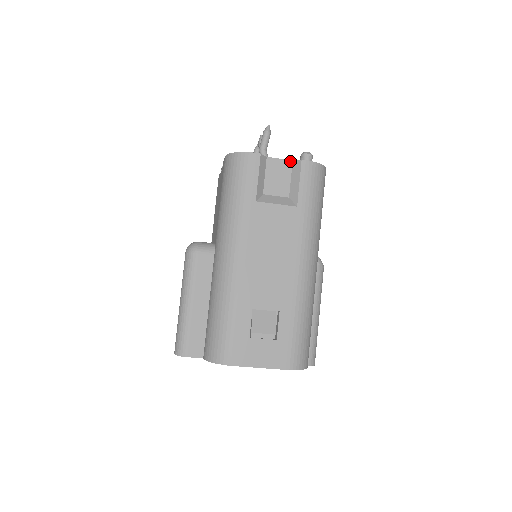
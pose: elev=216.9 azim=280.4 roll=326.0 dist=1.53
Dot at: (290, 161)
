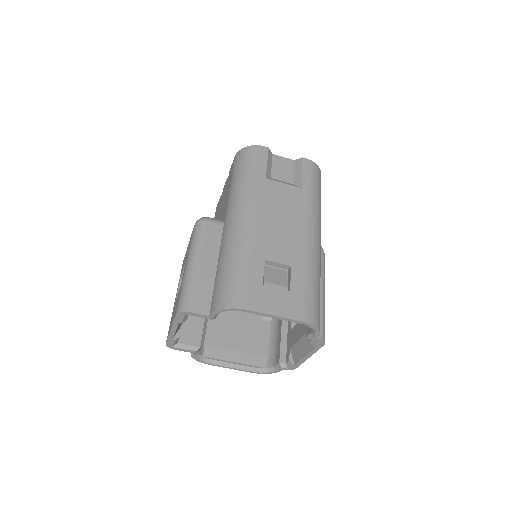
Dot at: (292, 160)
